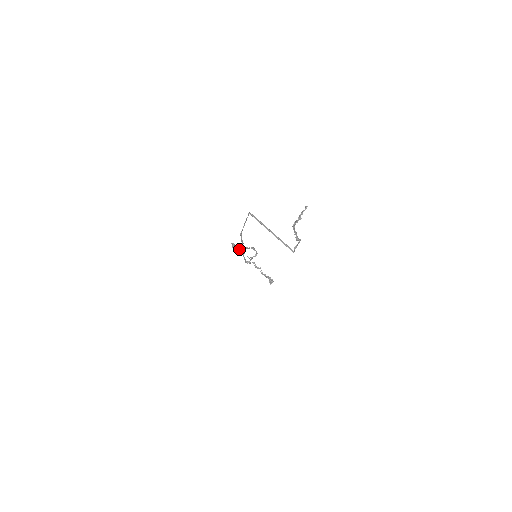
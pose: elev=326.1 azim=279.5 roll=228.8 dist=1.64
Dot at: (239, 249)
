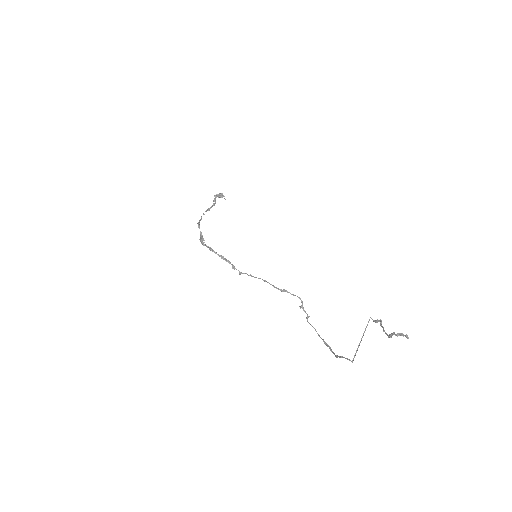
Dot at: occluded
